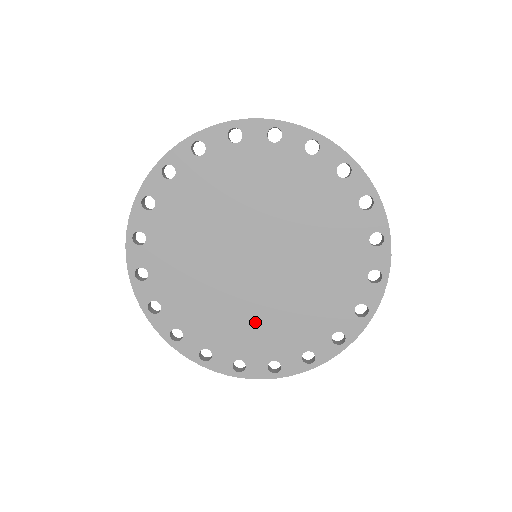
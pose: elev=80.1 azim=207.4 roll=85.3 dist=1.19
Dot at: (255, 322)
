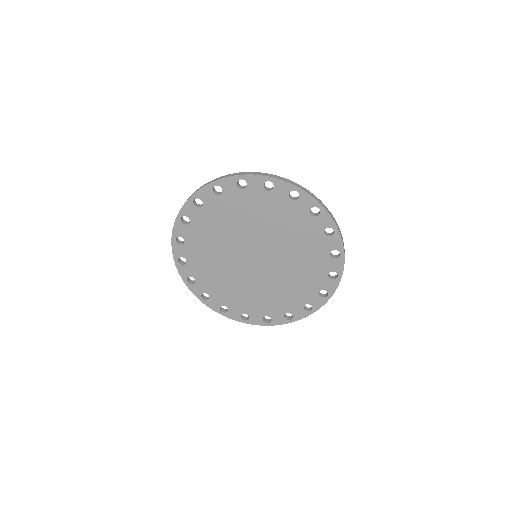
Dot at: (268, 294)
